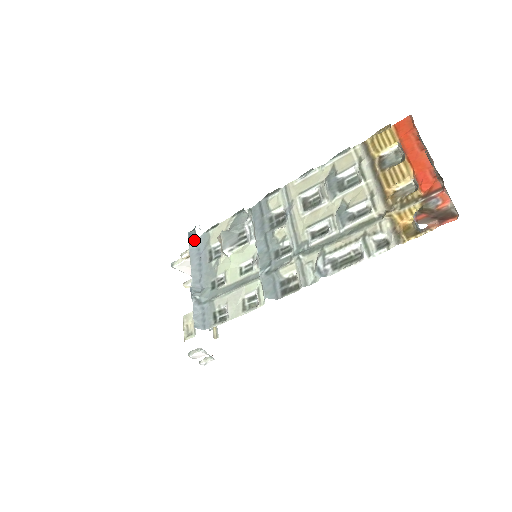
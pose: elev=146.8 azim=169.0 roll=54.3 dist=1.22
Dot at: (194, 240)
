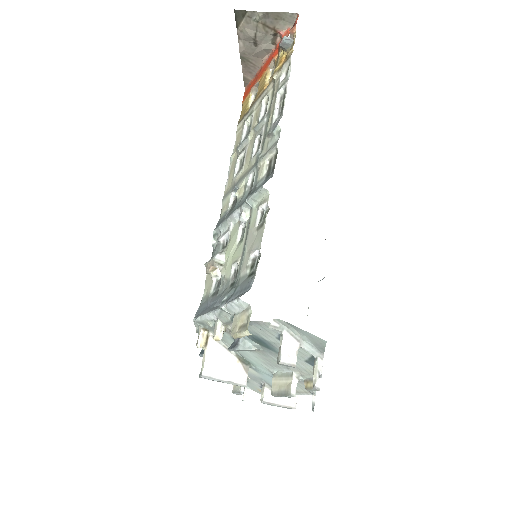
Dot at: occluded
